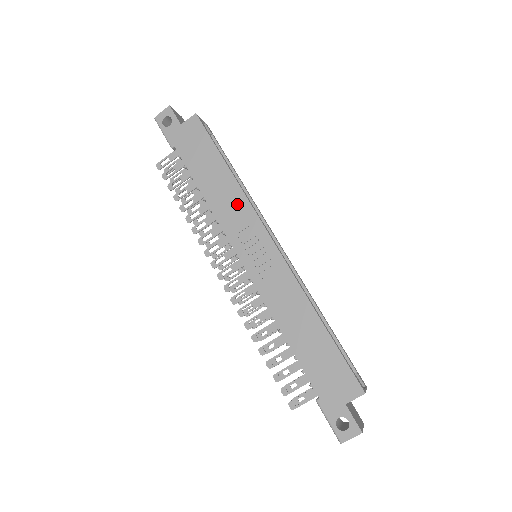
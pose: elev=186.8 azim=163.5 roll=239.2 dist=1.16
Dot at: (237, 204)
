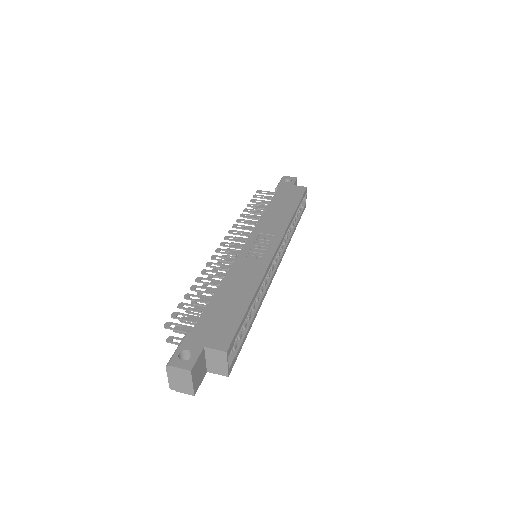
Dot at: (279, 224)
